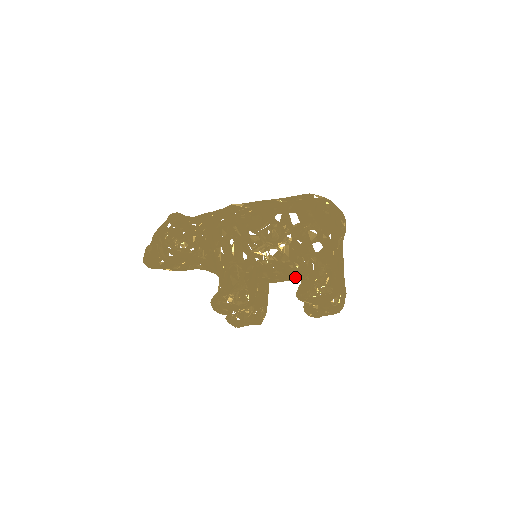
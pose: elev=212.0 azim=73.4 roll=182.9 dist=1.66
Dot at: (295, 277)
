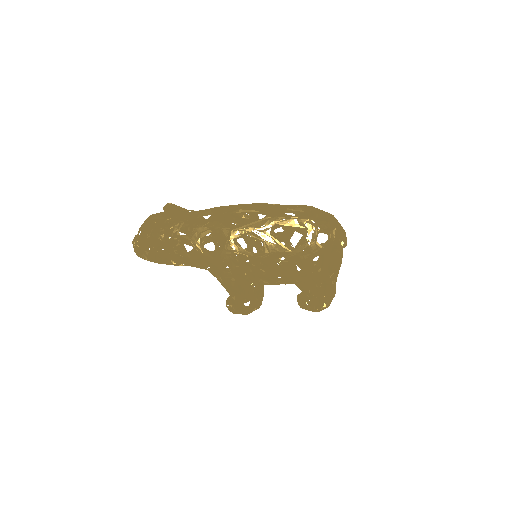
Dot at: occluded
